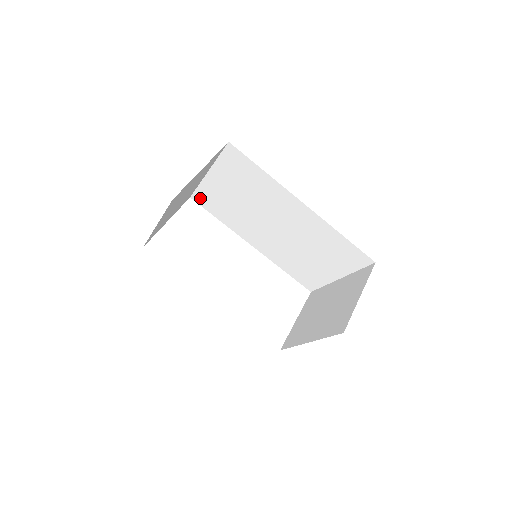
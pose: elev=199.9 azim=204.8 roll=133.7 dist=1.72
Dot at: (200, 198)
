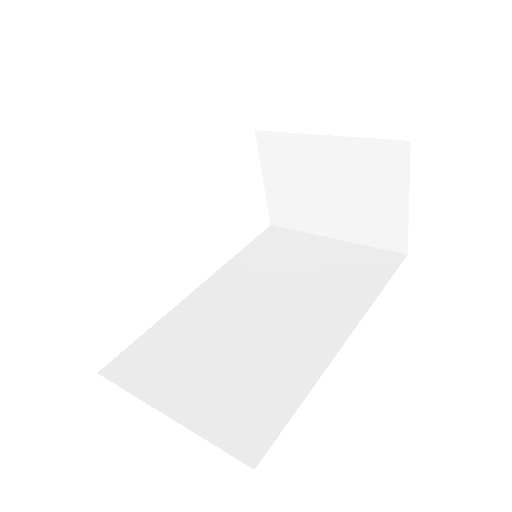
Dot at: occluded
